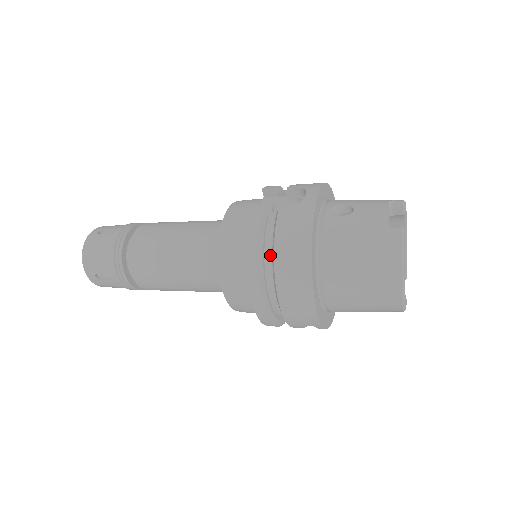
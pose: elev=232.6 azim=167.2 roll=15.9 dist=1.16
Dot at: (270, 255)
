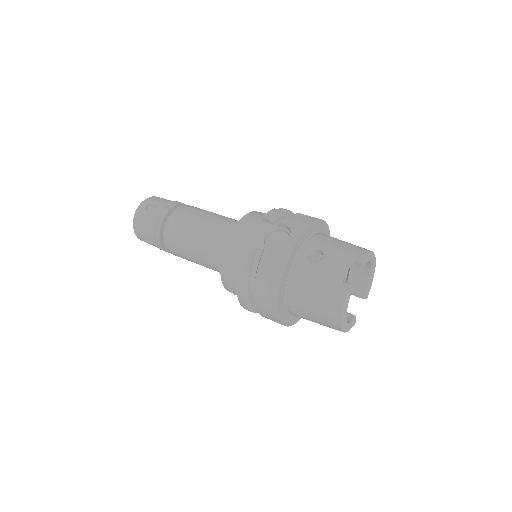
Dot at: (254, 277)
